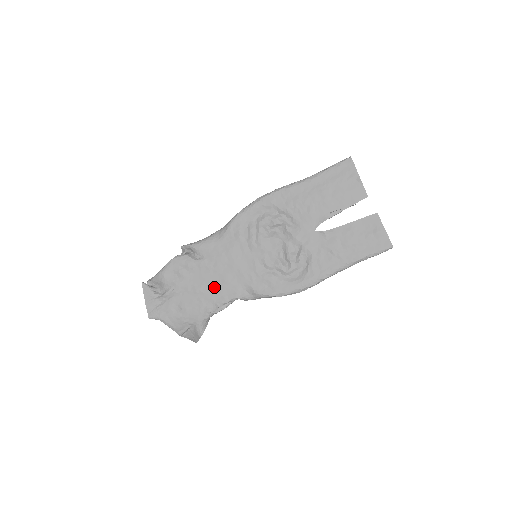
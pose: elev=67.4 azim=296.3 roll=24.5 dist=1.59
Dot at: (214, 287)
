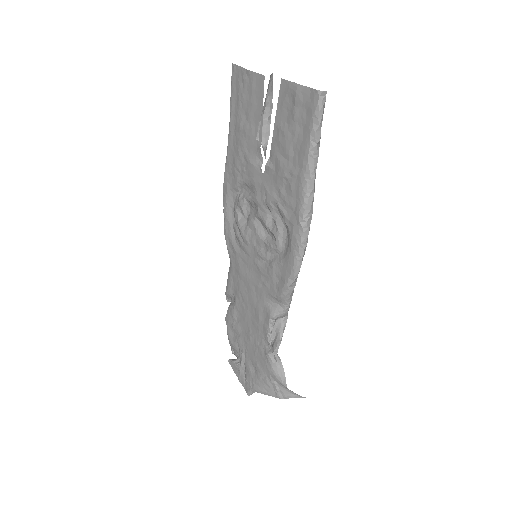
Dot at: (255, 322)
